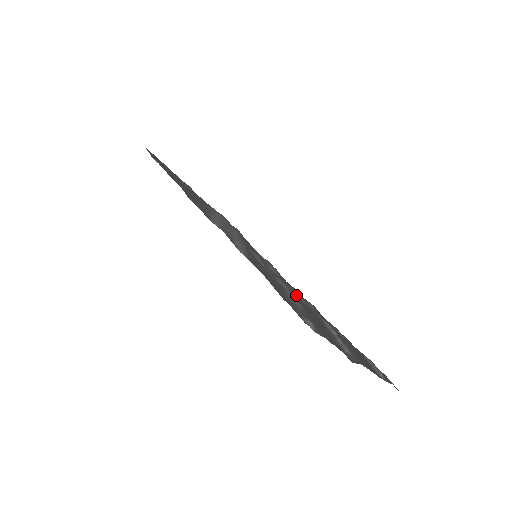
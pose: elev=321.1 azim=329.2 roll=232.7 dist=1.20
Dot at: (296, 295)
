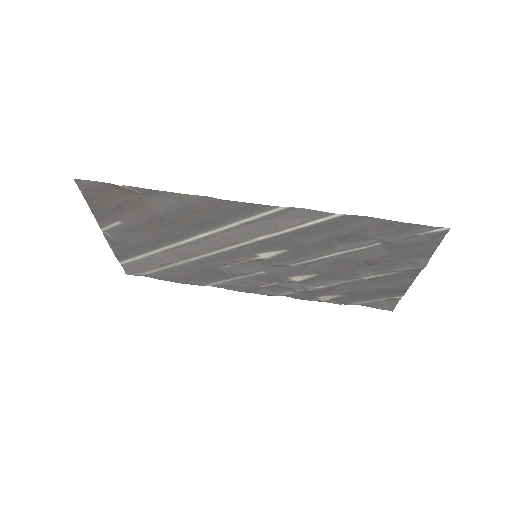
Dot at: (306, 273)
